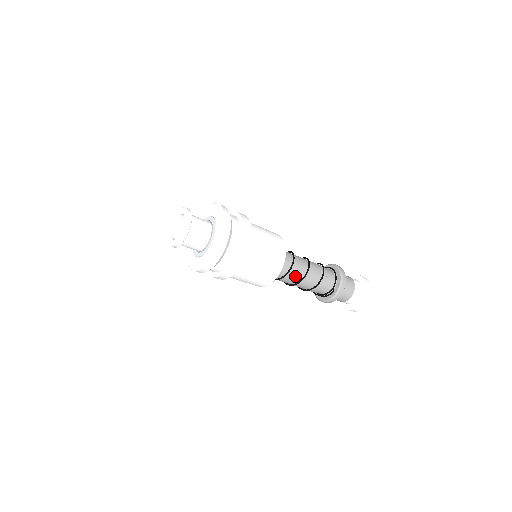
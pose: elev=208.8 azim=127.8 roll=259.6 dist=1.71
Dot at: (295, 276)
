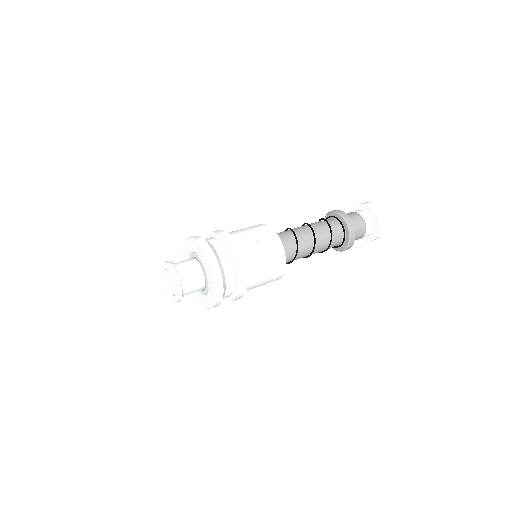
Dot at: occluded
